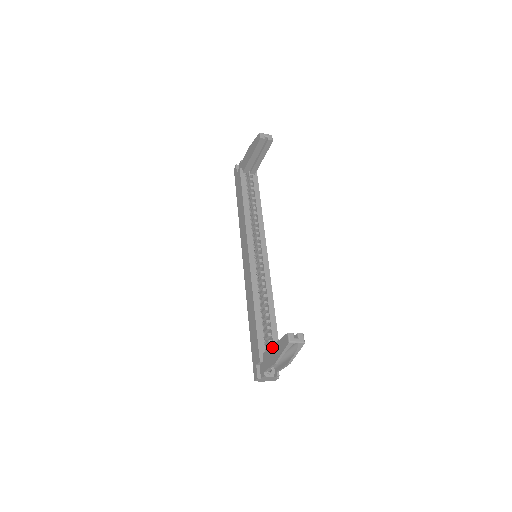
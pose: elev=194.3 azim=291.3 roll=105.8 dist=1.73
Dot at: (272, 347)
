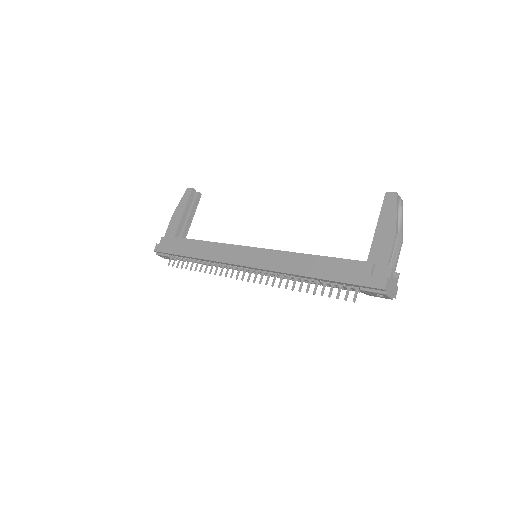
Dot at: (376, 232)
